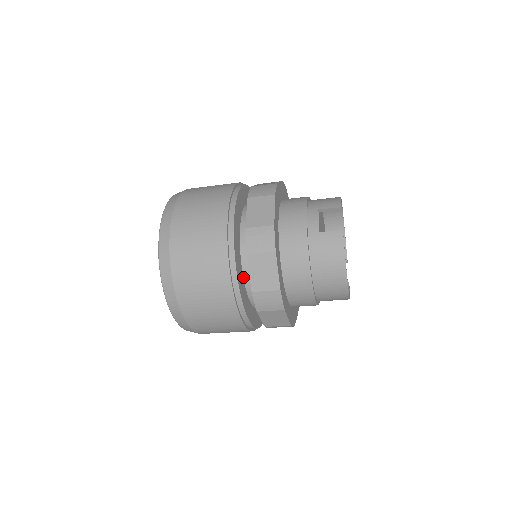
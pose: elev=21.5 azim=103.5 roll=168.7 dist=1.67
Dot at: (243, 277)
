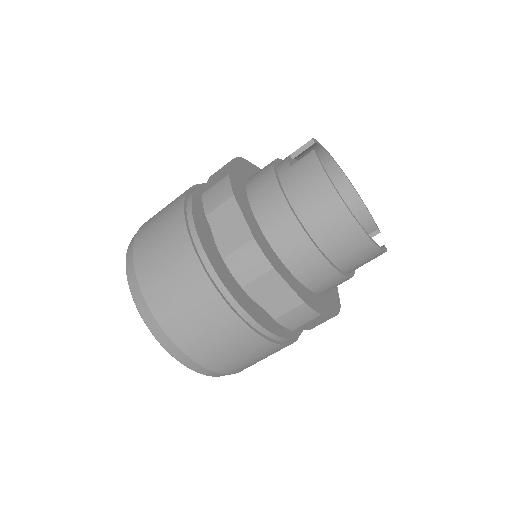
Dot at: (221, 257)
